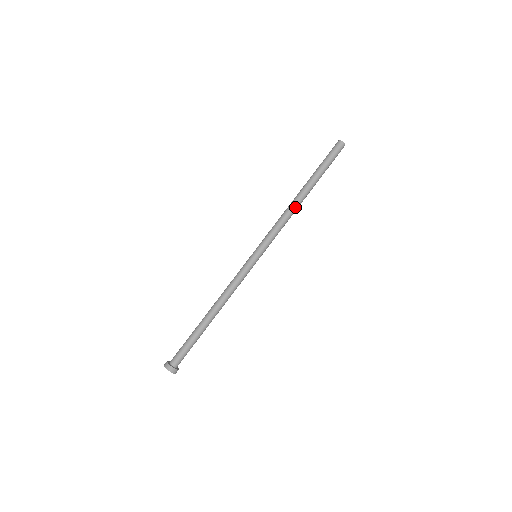
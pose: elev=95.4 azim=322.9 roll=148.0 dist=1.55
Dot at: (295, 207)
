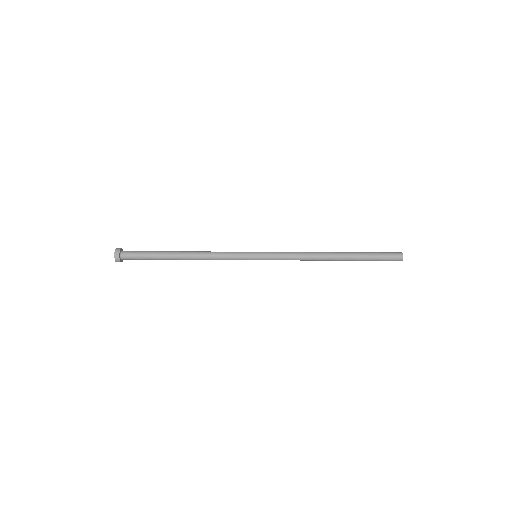
Dot at: (319, 256)
